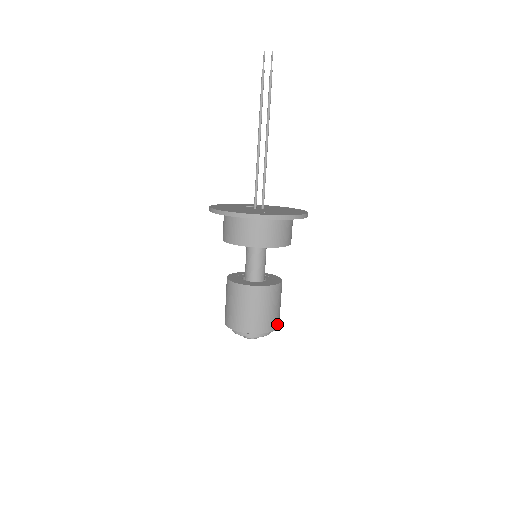
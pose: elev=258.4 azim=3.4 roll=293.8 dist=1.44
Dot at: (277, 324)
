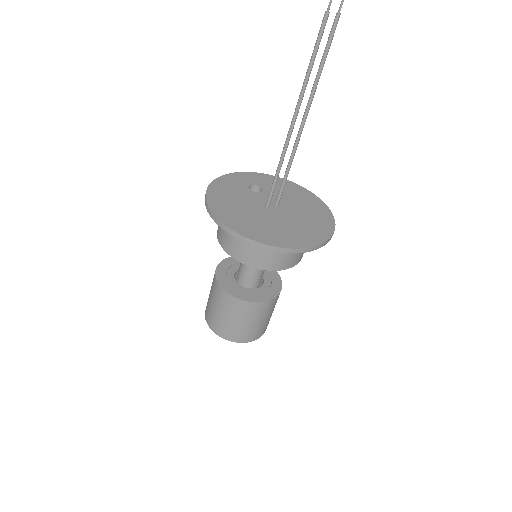
Dot at: occluded
